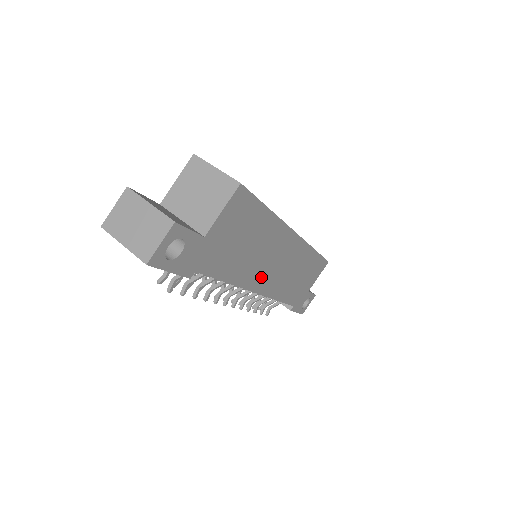
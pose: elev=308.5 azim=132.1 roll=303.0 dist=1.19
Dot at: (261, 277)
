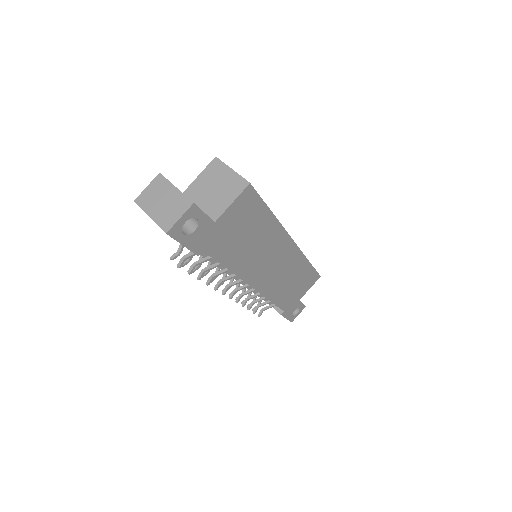
Dot at: (258, 273)
